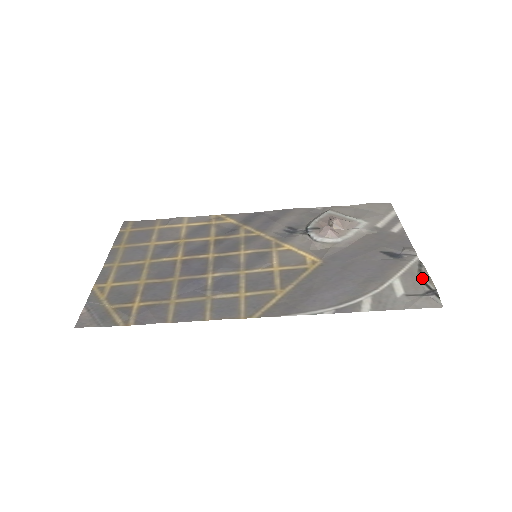
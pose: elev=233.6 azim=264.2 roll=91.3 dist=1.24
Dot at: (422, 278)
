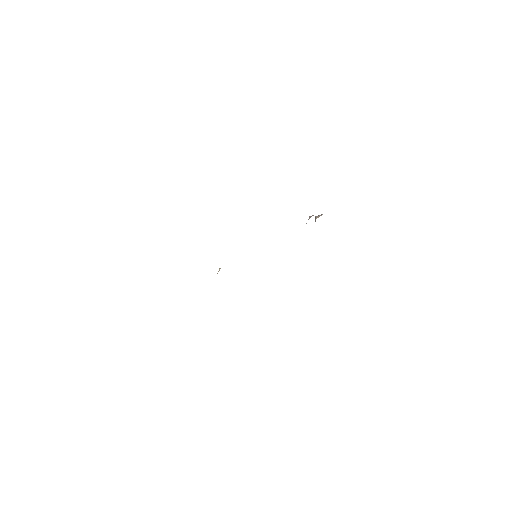
Dot at: occluded
